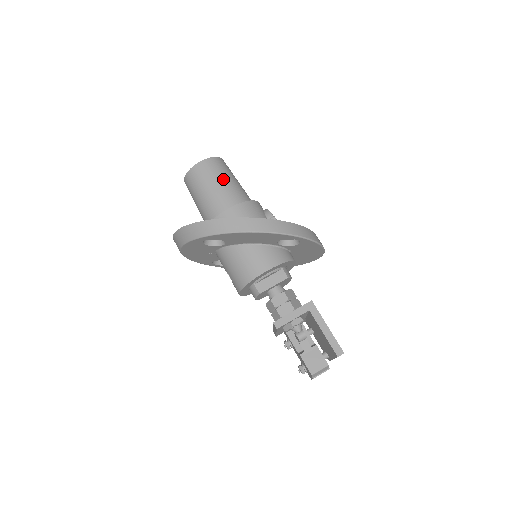
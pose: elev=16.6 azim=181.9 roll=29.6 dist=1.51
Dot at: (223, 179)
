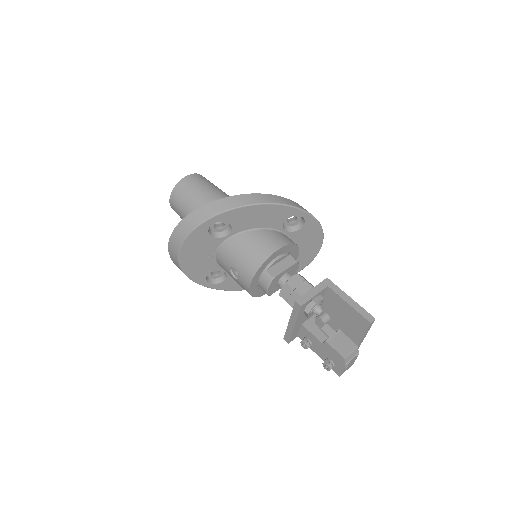
Dot at: (213, 187)
